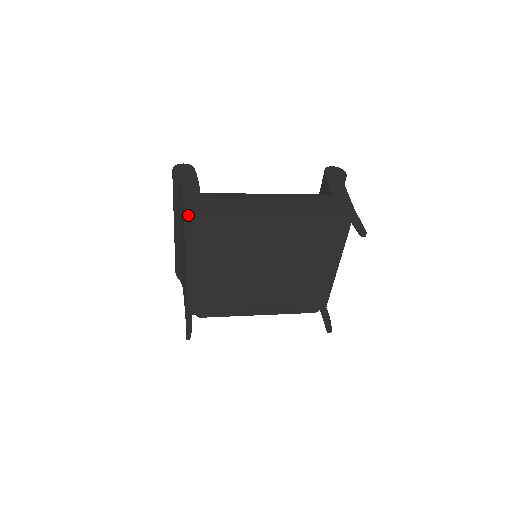
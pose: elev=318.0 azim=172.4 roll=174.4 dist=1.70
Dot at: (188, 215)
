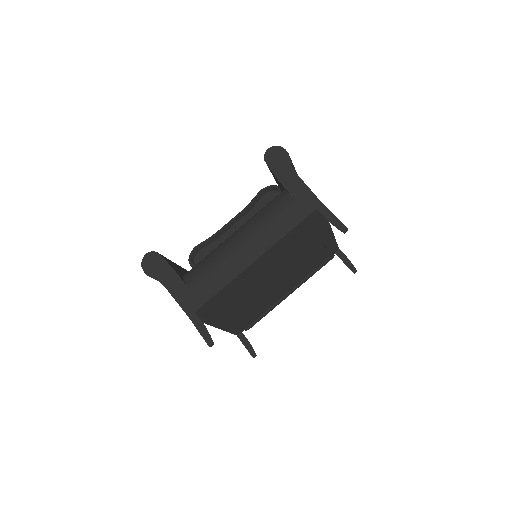
Dot at: (195, 321)
